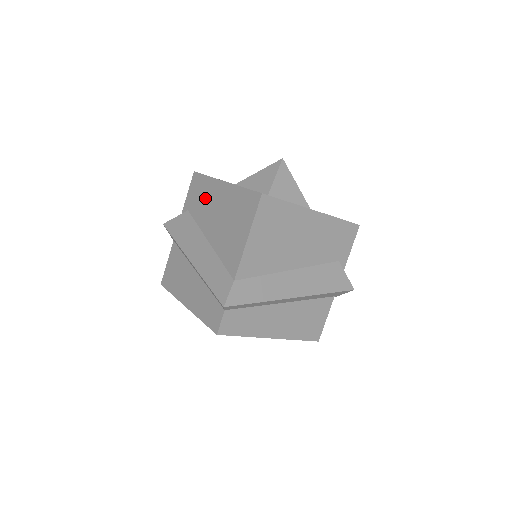
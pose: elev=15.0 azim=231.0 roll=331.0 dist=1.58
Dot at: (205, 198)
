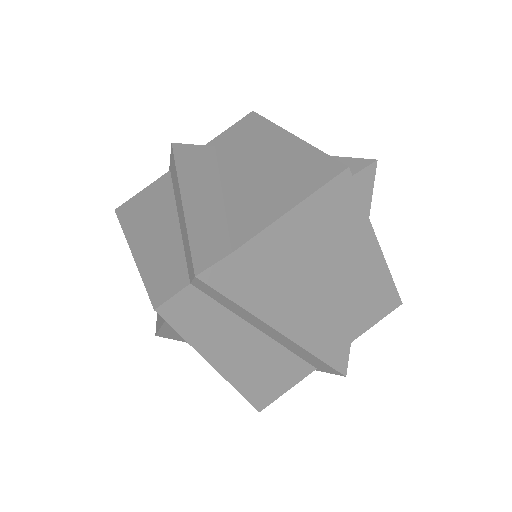
Dot at: (250, 142)
